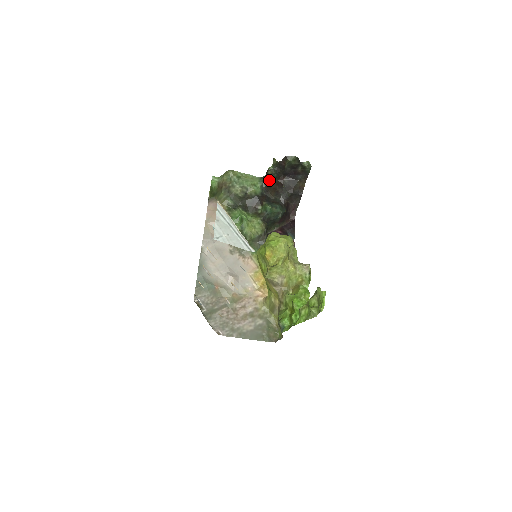
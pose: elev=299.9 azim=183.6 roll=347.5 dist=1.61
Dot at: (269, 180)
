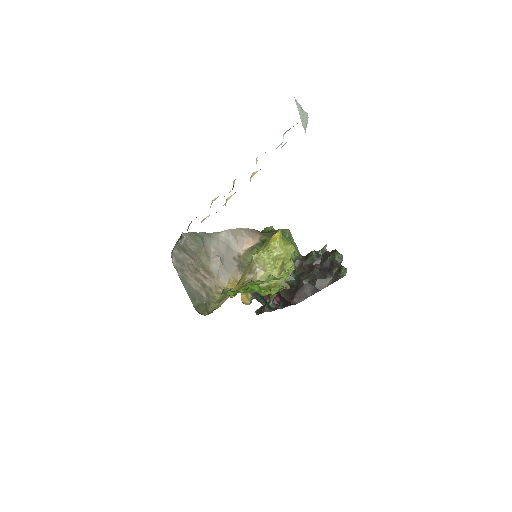
Dot at: (307, 258)
